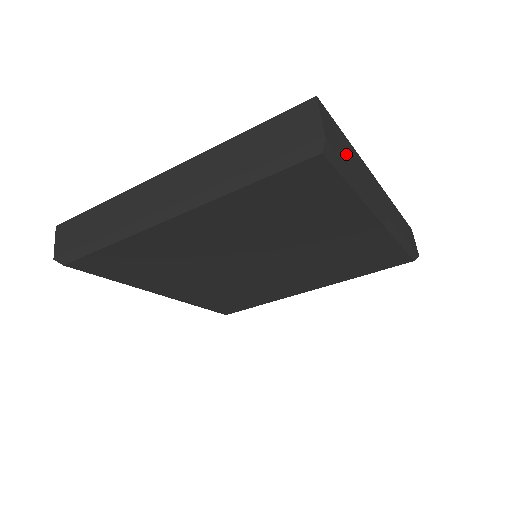
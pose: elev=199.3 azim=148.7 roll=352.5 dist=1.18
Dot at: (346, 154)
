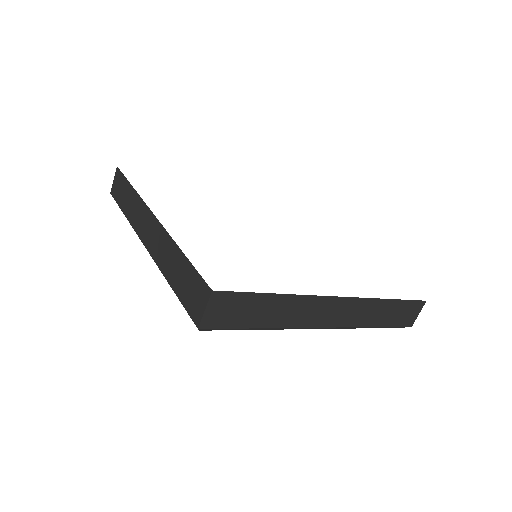
Dot at: (251, 316)
